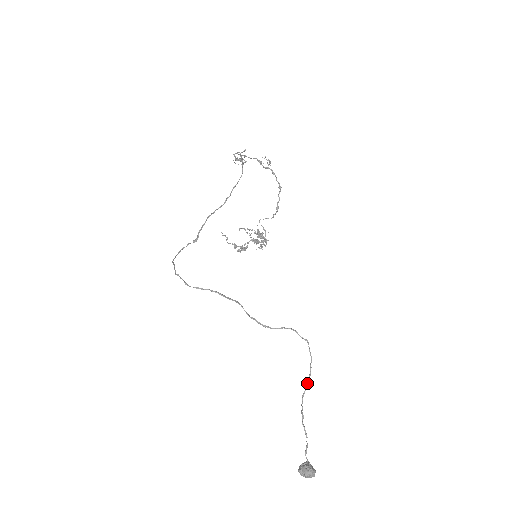
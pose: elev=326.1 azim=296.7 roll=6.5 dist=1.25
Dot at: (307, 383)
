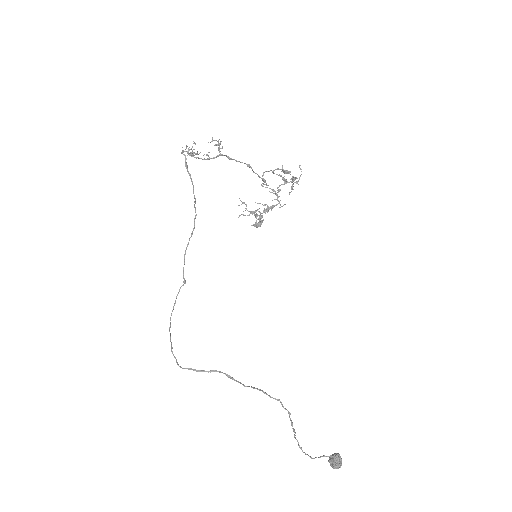
Dot at: occluded
